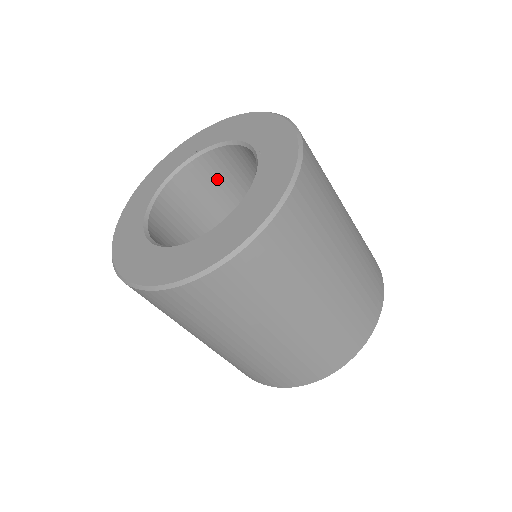
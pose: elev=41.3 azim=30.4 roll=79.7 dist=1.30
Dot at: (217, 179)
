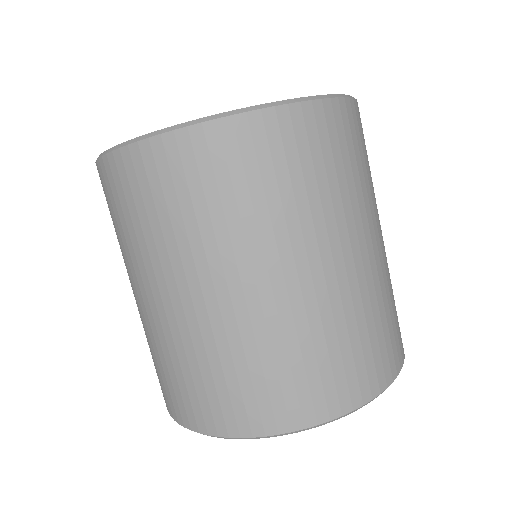
Dot at: occluded
